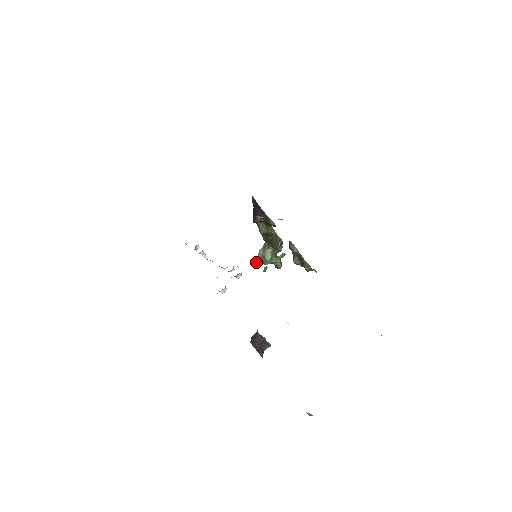
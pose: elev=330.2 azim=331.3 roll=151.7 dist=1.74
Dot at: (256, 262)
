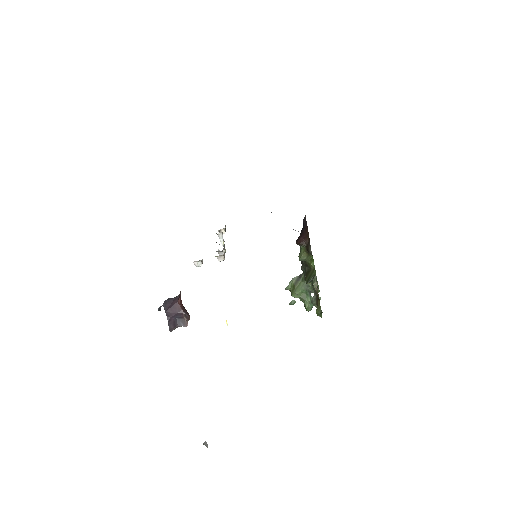
Dot at: (285, 289)
